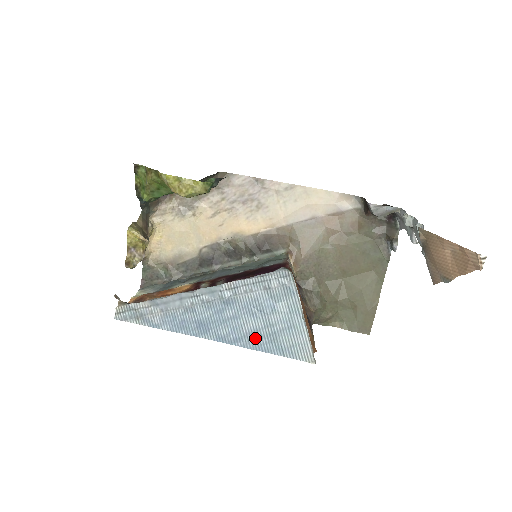
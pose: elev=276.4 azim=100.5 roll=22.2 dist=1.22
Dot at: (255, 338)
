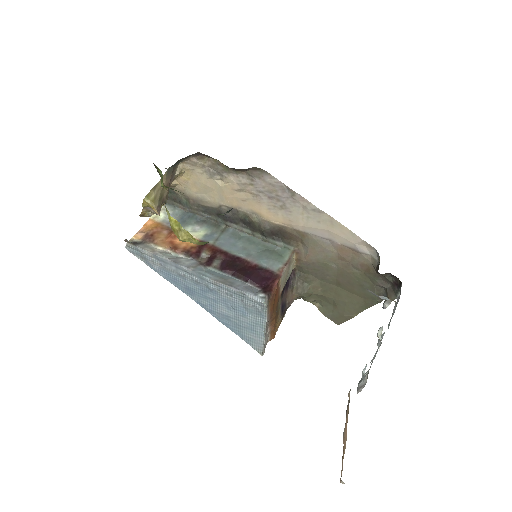
Dot at: (225, 319)
